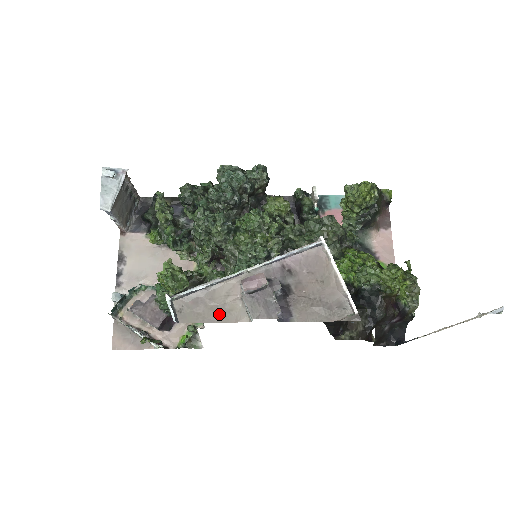
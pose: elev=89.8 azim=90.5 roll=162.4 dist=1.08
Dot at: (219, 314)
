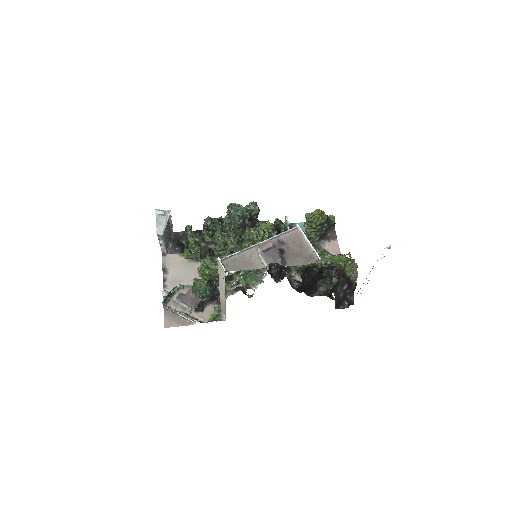
Dot at: (248, 266)
